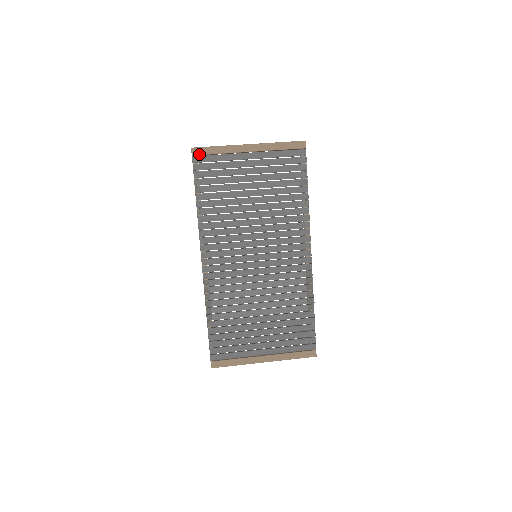
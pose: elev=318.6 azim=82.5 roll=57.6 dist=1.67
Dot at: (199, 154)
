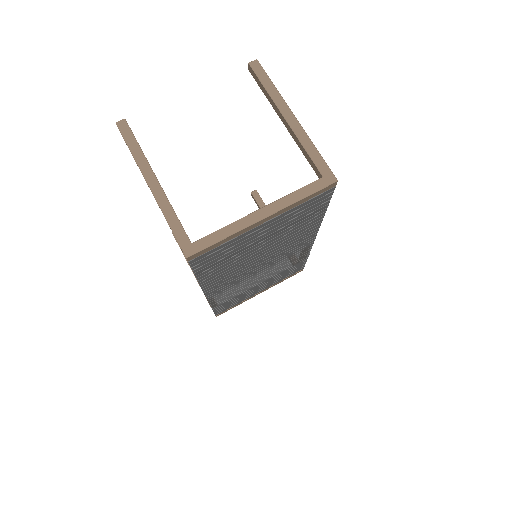
Dot at: (197, 256)
